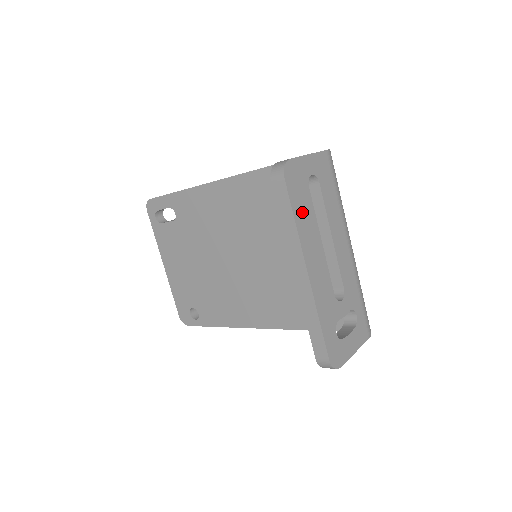
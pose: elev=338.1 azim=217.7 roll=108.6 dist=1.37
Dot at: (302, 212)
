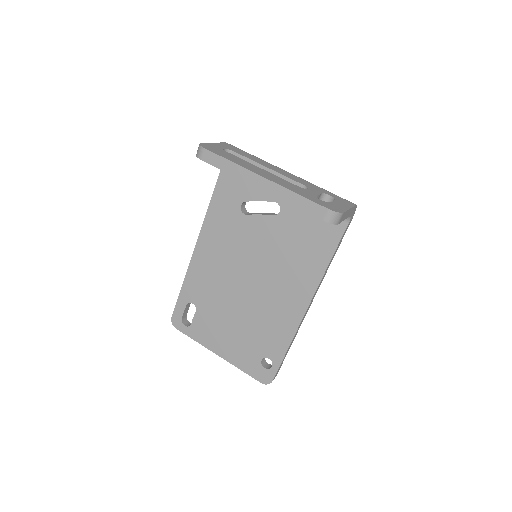
Dot at: (232, 159)
